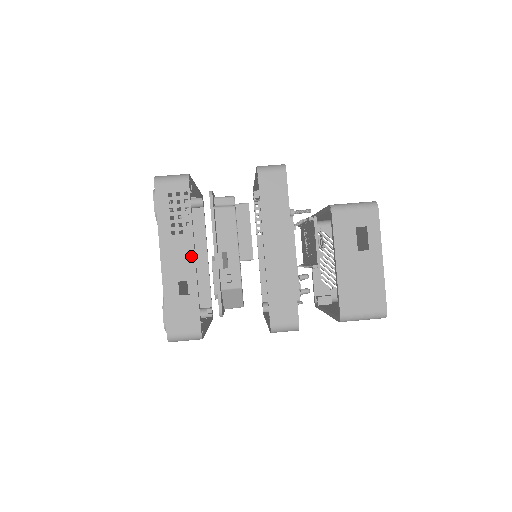
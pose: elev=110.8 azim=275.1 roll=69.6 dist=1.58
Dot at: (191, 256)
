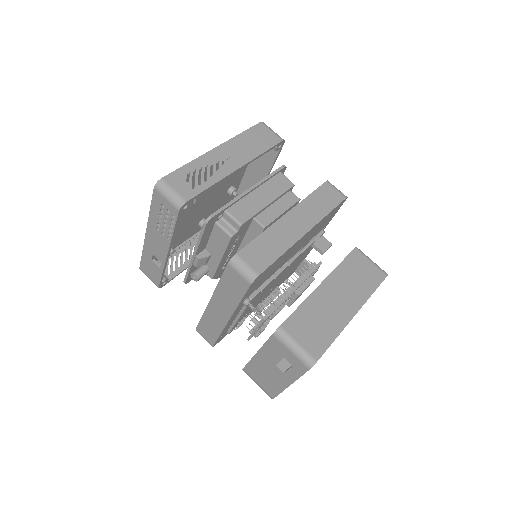
Dot at: (165, 251)
